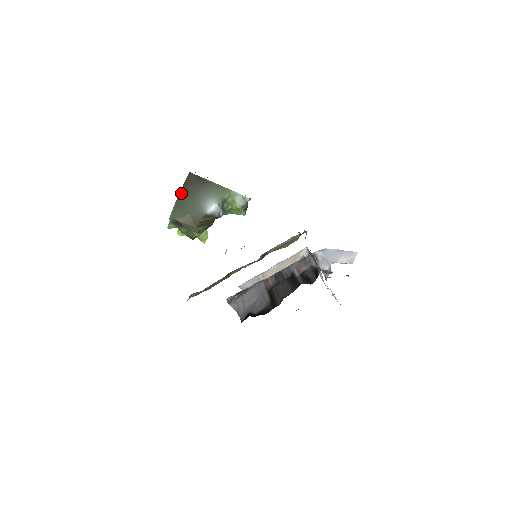
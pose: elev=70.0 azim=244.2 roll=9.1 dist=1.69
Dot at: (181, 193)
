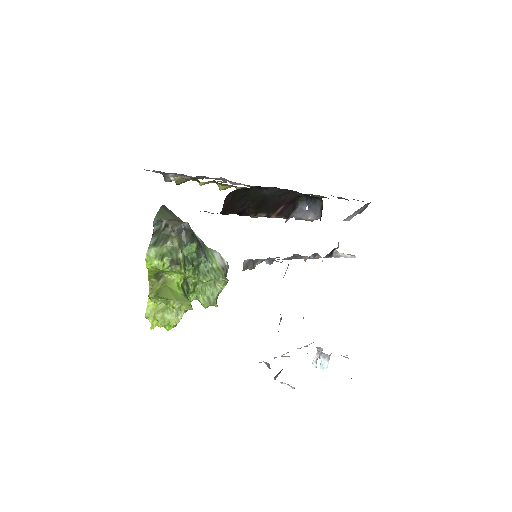
Dot at: (165, 206)
